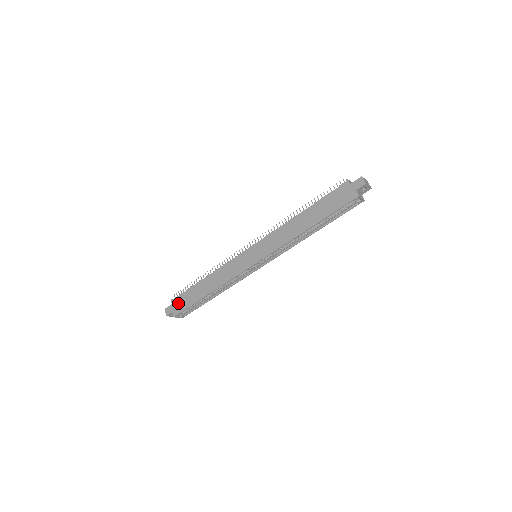
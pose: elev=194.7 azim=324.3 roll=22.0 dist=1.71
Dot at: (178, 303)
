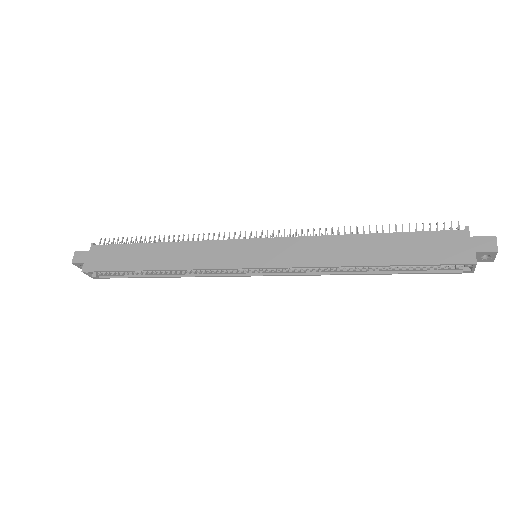
Dot at: (100, 255)
